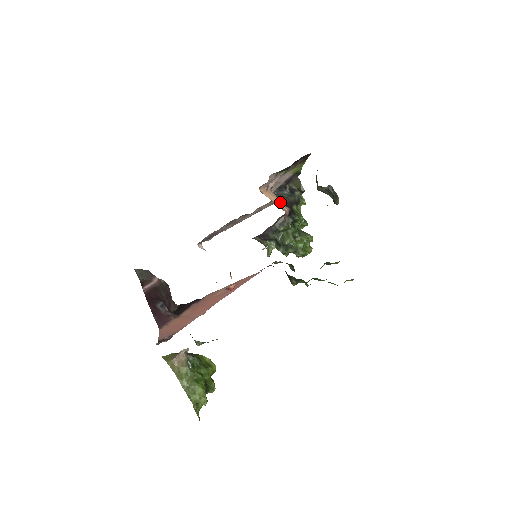
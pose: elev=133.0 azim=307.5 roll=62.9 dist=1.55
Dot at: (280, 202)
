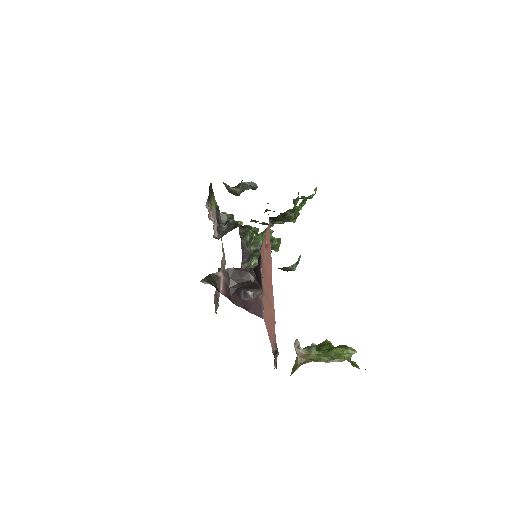
Dot at: occluded
